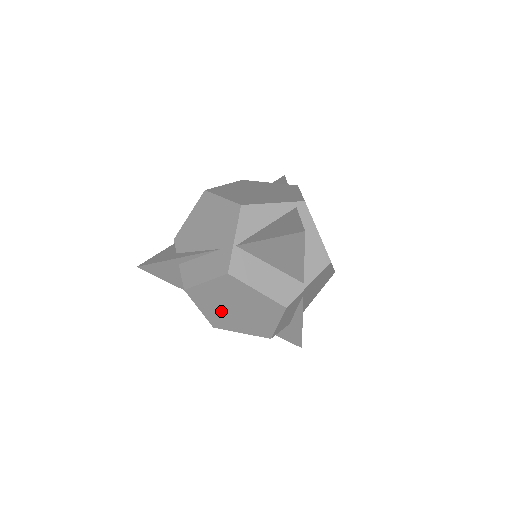
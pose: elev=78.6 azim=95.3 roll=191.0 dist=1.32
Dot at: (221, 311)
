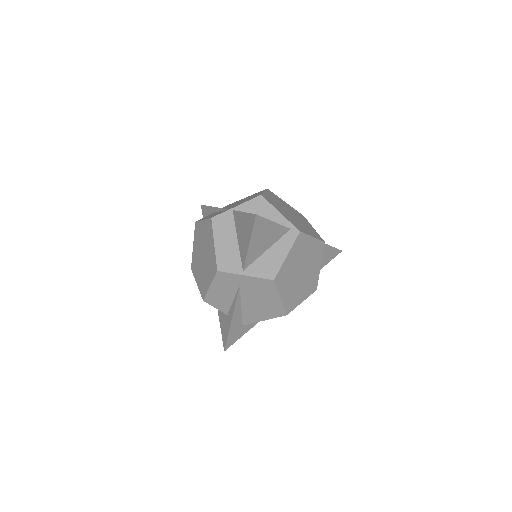
Dot at: (198, 254)
